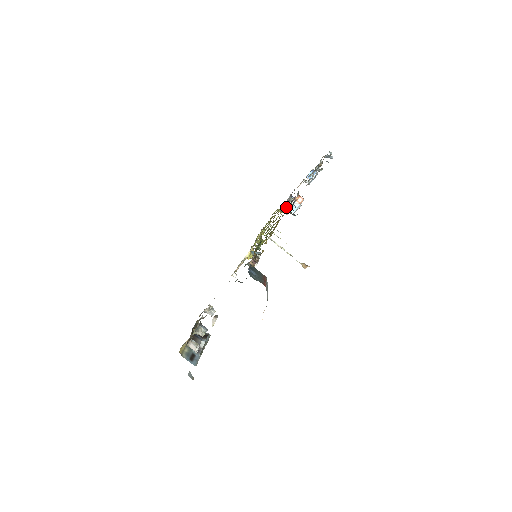
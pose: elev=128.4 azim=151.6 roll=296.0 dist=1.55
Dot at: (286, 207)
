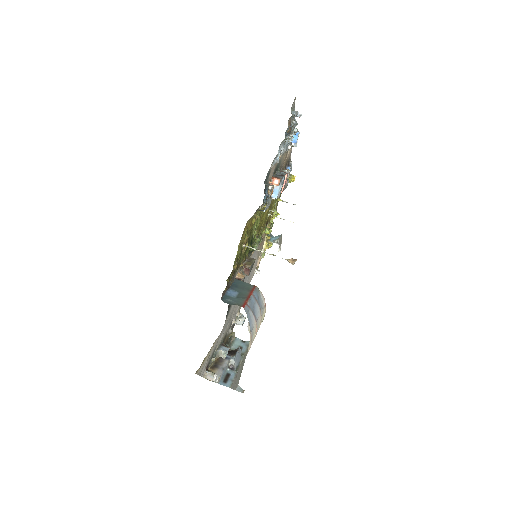
Dot at: occluded
